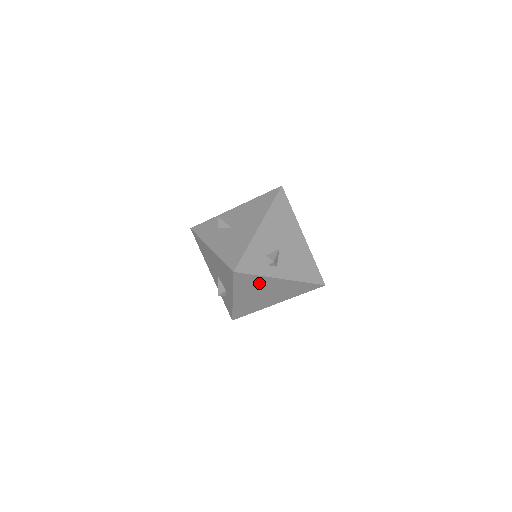
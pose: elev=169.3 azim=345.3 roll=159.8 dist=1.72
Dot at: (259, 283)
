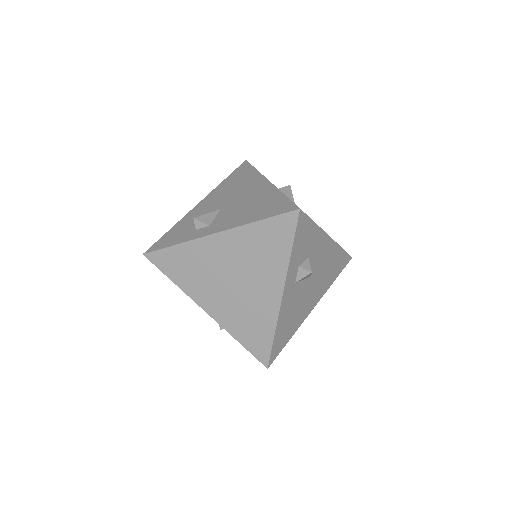
Dot at: (197, 260)
